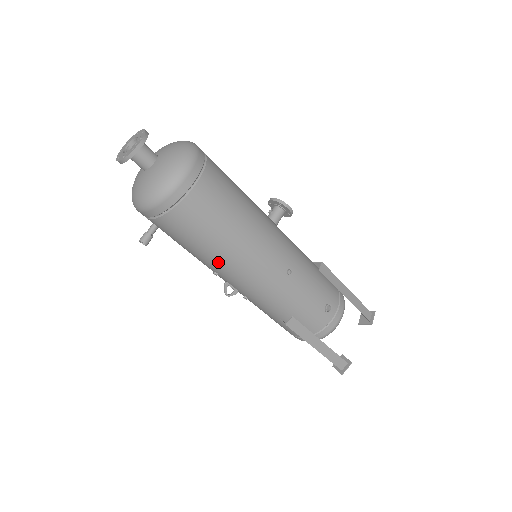
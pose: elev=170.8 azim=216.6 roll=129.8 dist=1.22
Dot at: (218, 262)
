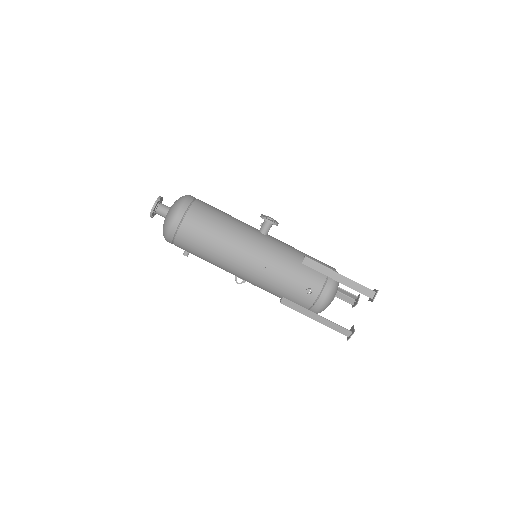
Dot at: (217, 266)
